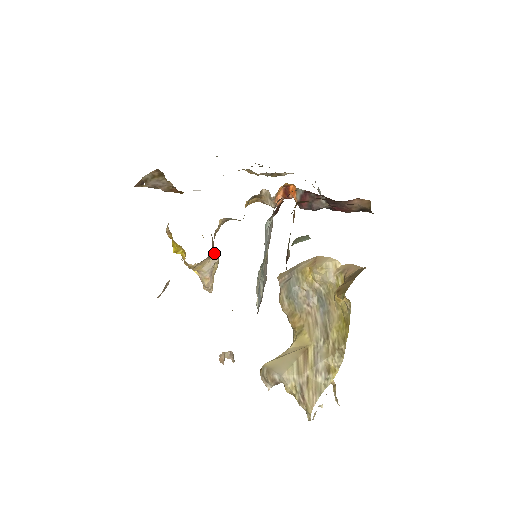
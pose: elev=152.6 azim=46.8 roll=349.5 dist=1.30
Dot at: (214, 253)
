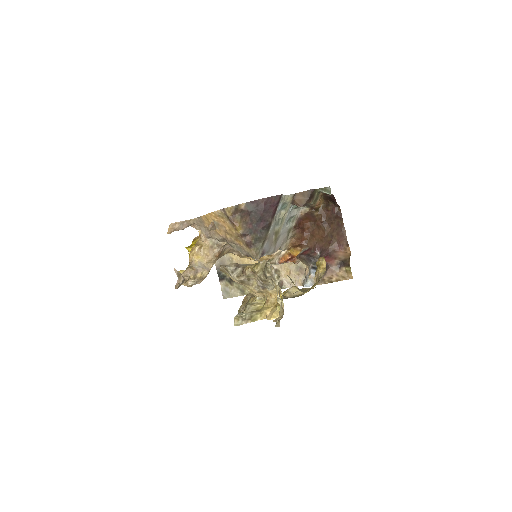
Dot at: (218, 256)
